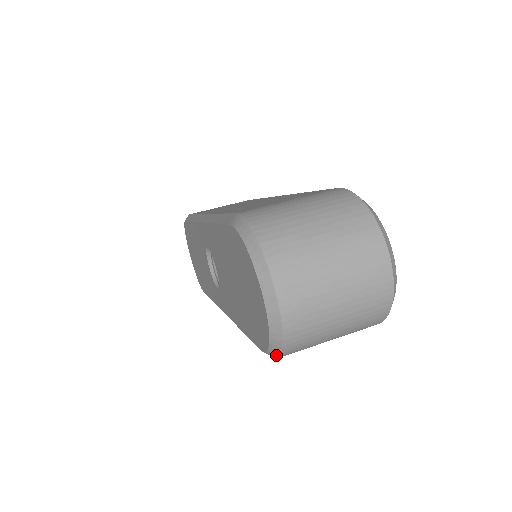
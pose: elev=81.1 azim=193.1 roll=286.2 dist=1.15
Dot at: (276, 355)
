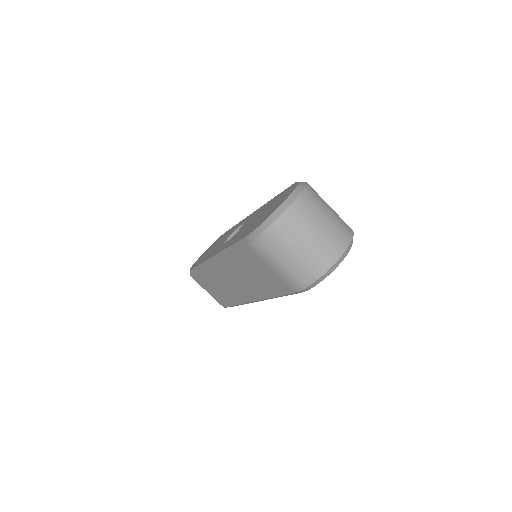
Dot at: (258, 234)
